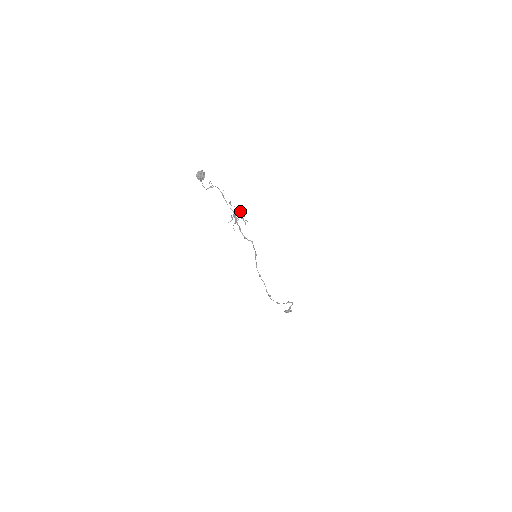
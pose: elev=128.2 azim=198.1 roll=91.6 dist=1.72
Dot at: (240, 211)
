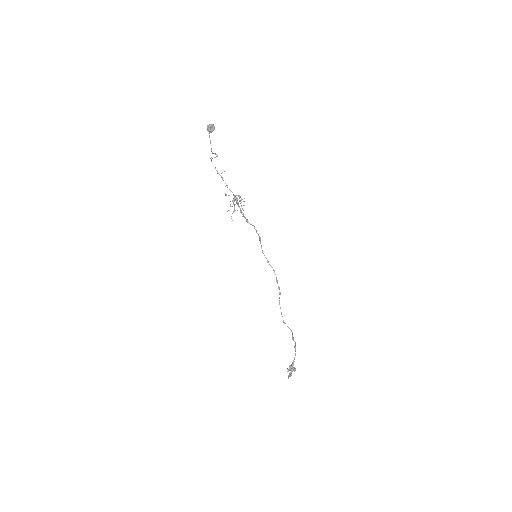
Dot at: (239, 196)
